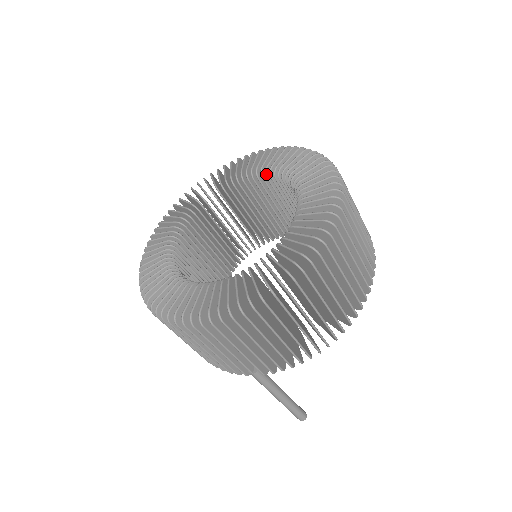
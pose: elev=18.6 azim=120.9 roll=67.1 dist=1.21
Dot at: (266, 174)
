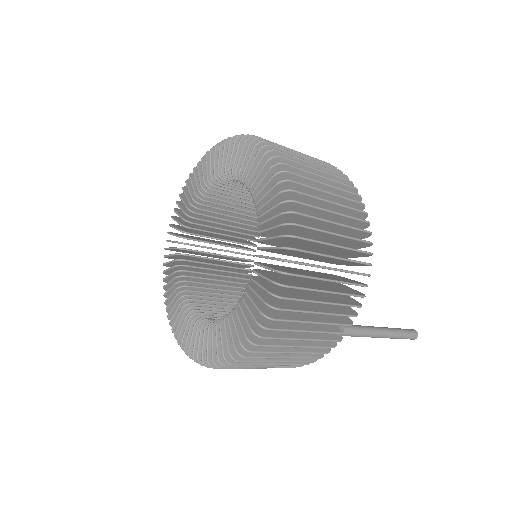
Dot at: (203, 195)
